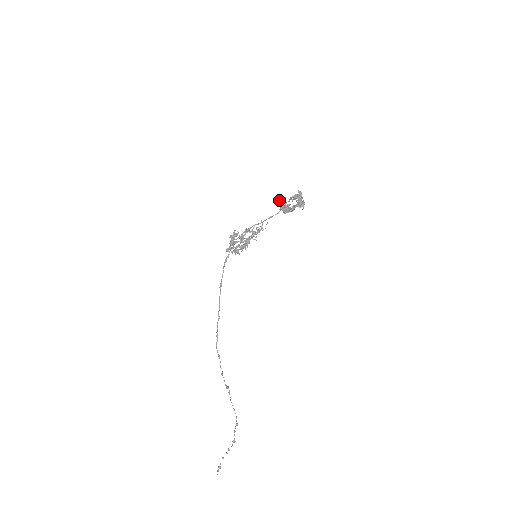
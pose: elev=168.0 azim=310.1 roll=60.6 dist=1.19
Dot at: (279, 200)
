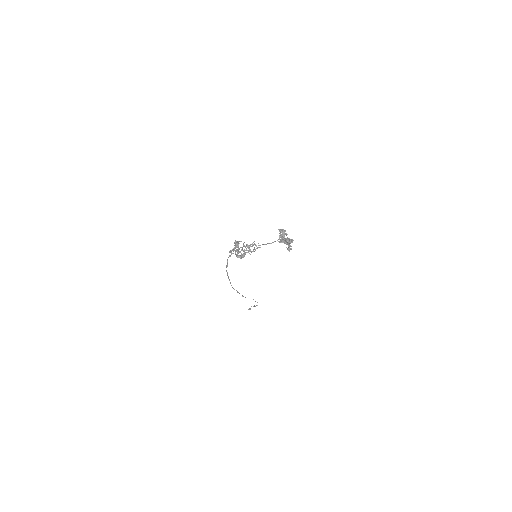
Dot at: (278, 229)
